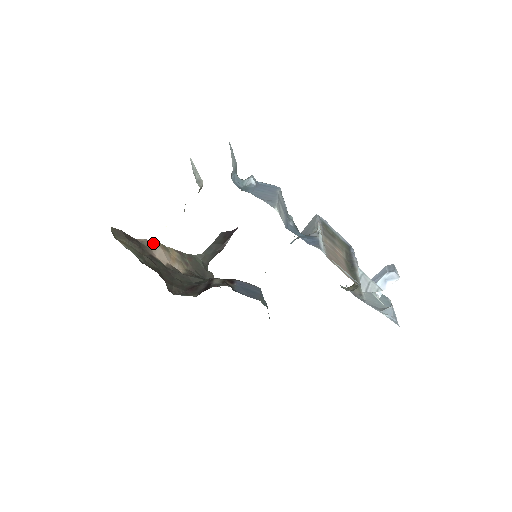
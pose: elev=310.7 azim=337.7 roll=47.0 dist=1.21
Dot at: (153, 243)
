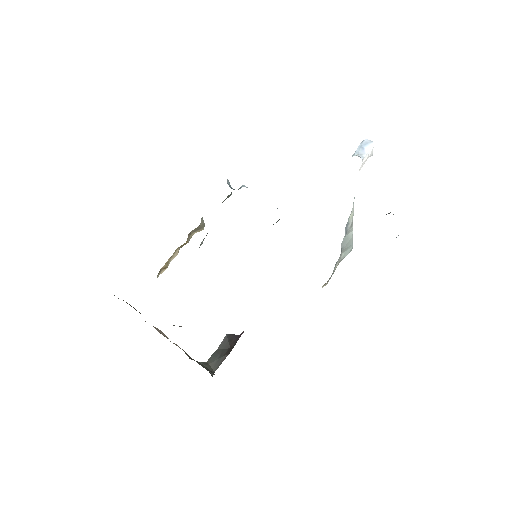
Dot at: occluded
